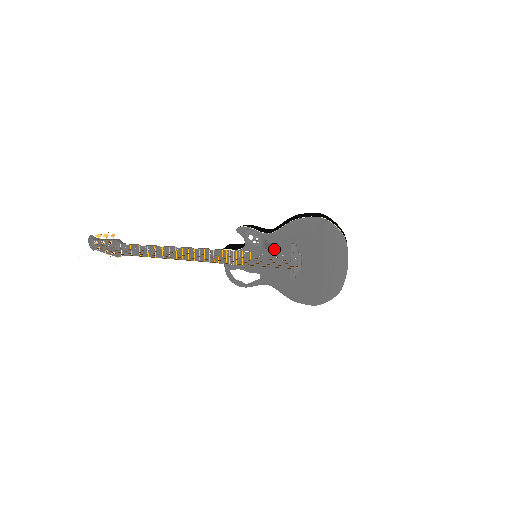
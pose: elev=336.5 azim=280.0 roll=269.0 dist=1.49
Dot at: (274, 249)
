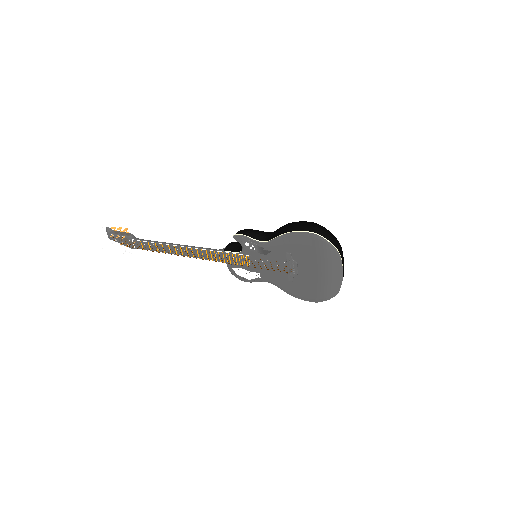
Dot at: (270, 255)
